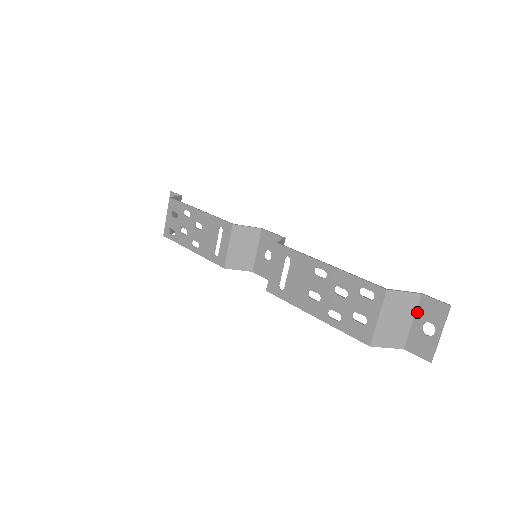
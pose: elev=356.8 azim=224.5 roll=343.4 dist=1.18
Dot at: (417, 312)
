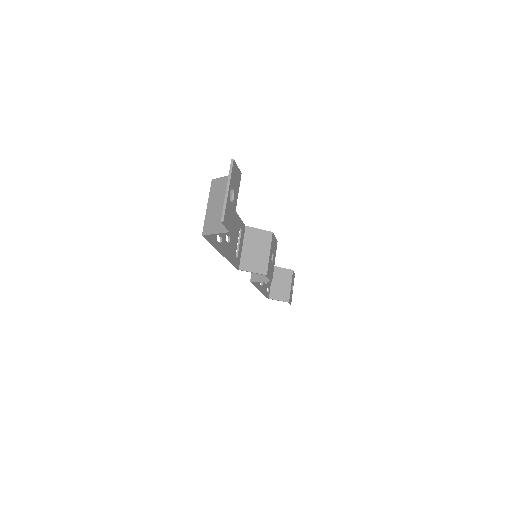
Dot at: (235, 190)
